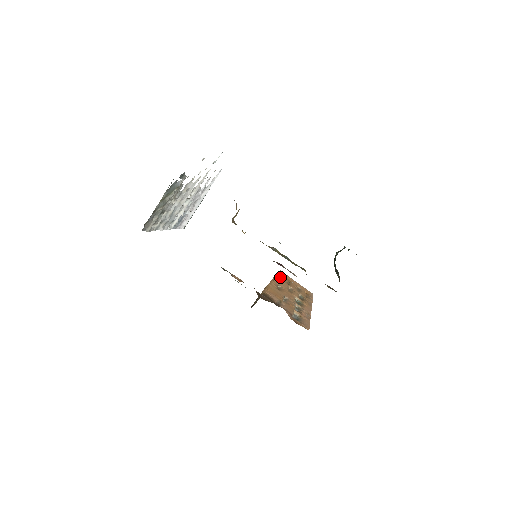
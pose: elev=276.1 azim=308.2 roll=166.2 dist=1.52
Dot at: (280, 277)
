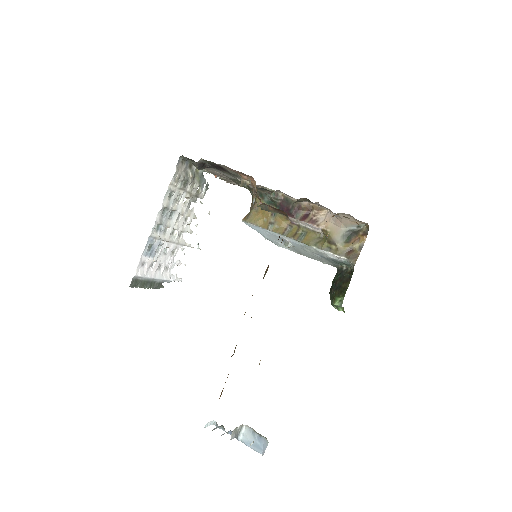
Dot at: occluded
